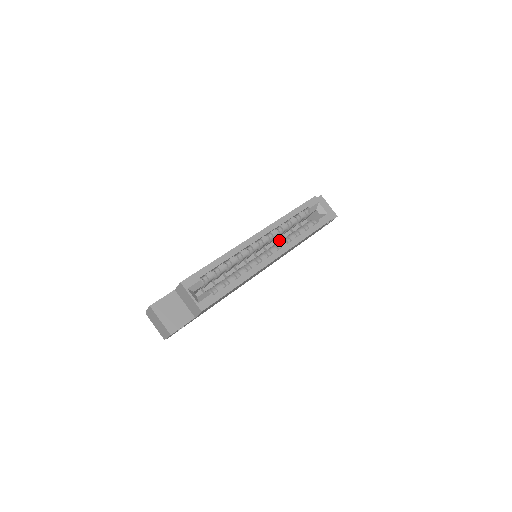
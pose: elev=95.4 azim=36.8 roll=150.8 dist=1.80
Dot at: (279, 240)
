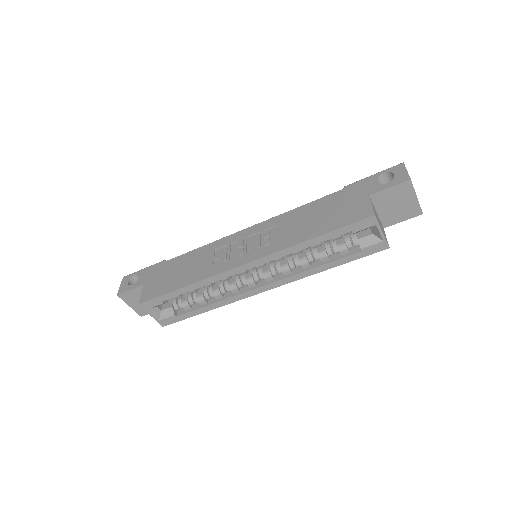
Dot at: occluded
